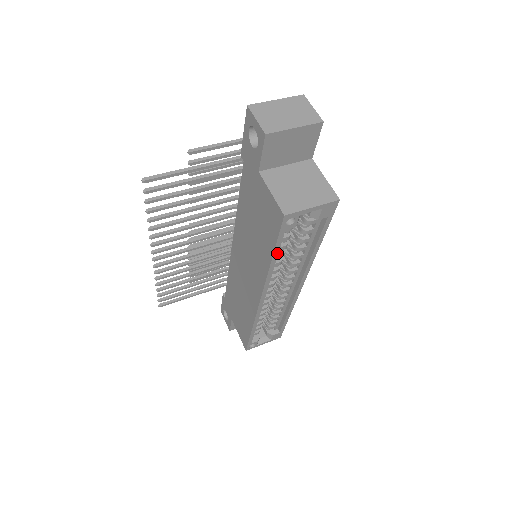
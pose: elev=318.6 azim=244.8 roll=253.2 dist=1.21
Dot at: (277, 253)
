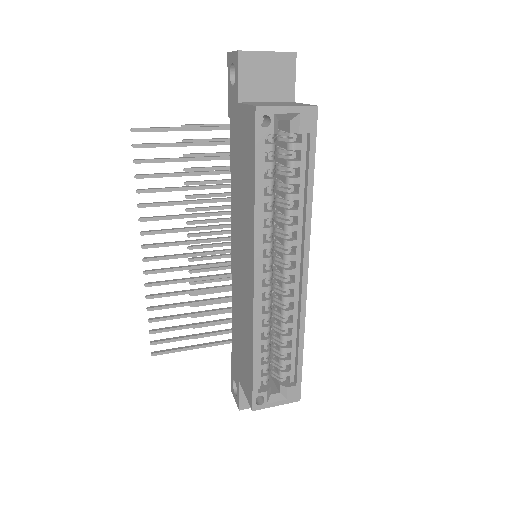
Dot at: (259, 179)
